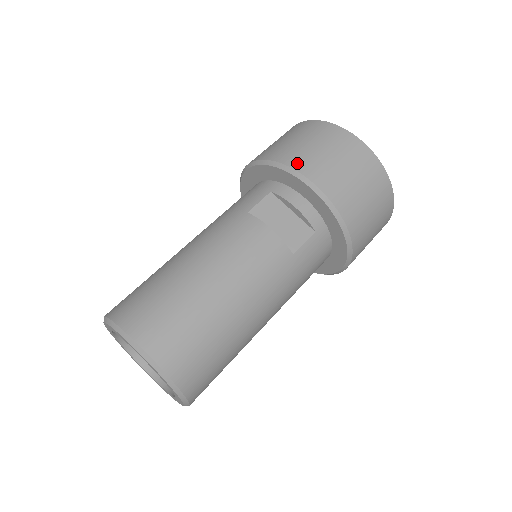
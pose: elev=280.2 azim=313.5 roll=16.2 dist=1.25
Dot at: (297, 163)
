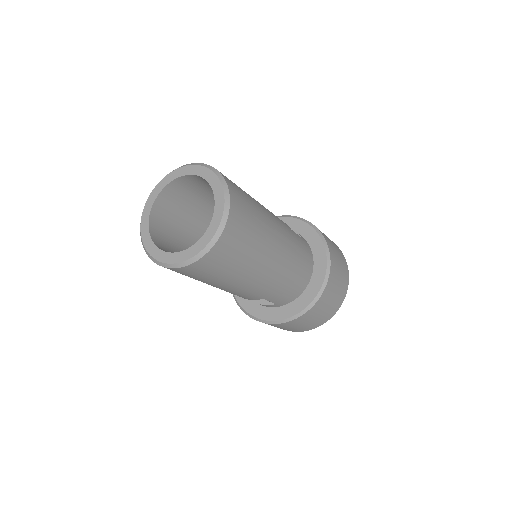
Dot at: occluded
